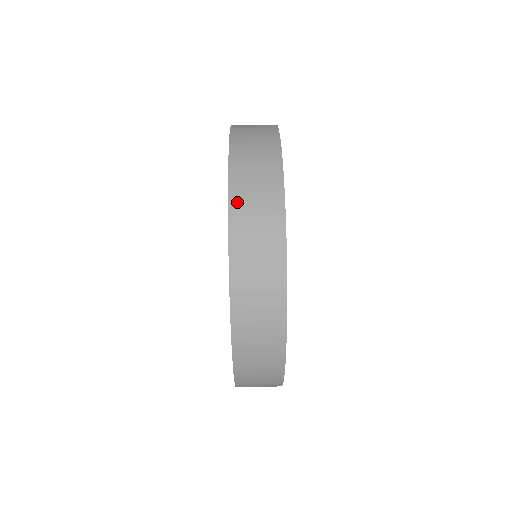
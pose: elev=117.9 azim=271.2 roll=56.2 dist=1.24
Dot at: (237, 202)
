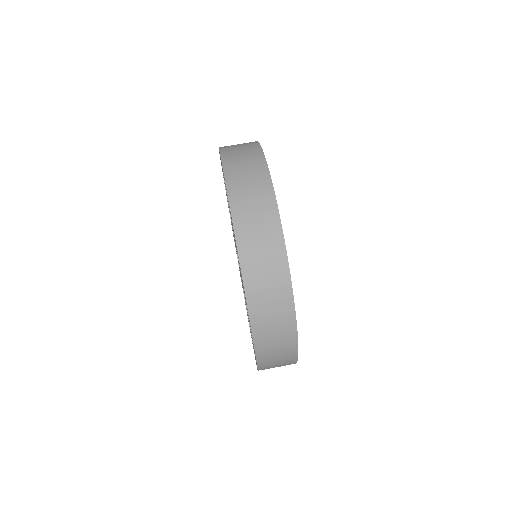
Dot at: (227, 156)
